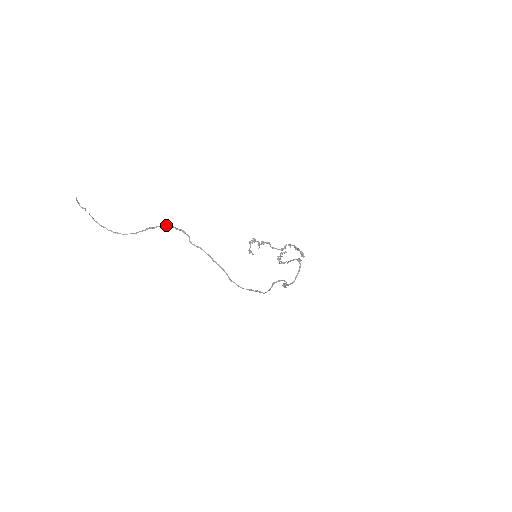
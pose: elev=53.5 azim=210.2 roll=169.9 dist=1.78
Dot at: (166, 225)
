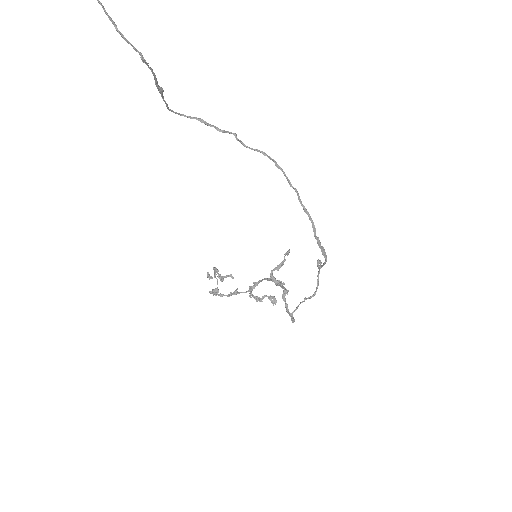
Dot at: (179, 114)
